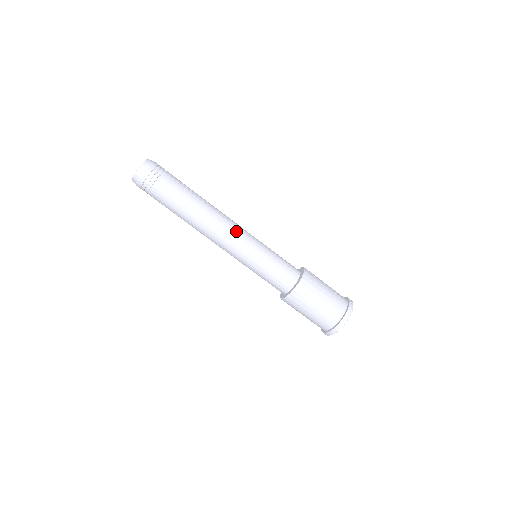
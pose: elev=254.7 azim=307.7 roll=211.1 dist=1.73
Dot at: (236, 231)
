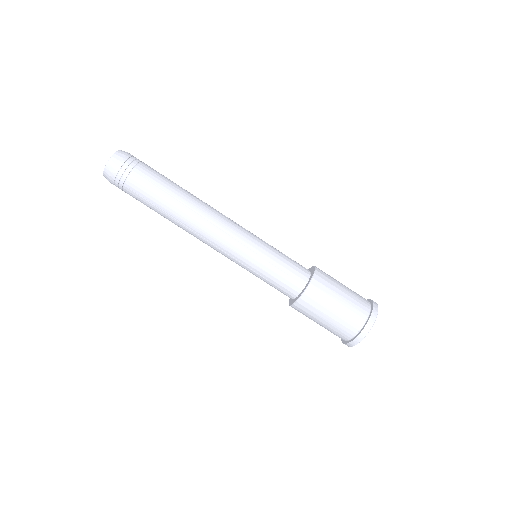
Dot at: (231, 224)
